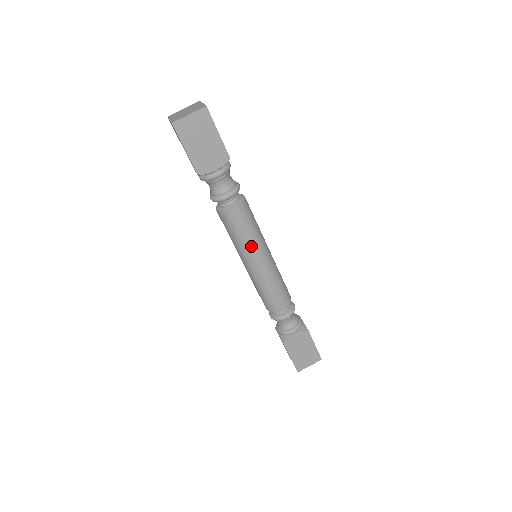
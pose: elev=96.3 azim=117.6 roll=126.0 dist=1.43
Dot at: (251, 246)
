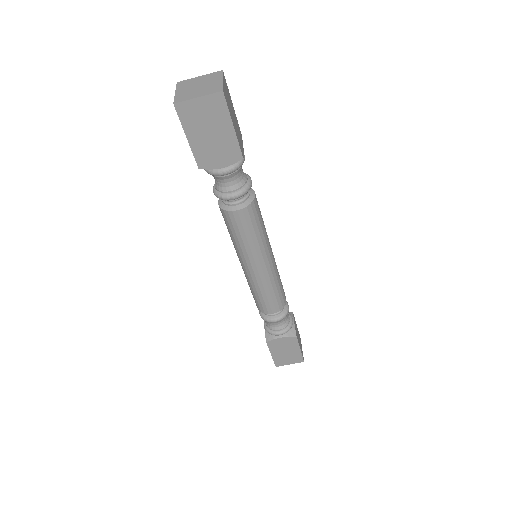
Dot at: (250, 251)
